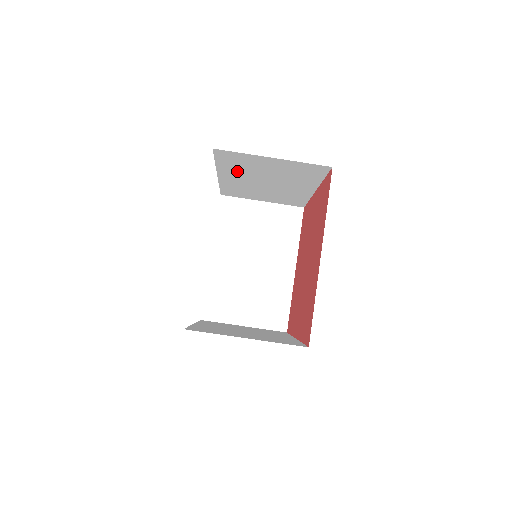
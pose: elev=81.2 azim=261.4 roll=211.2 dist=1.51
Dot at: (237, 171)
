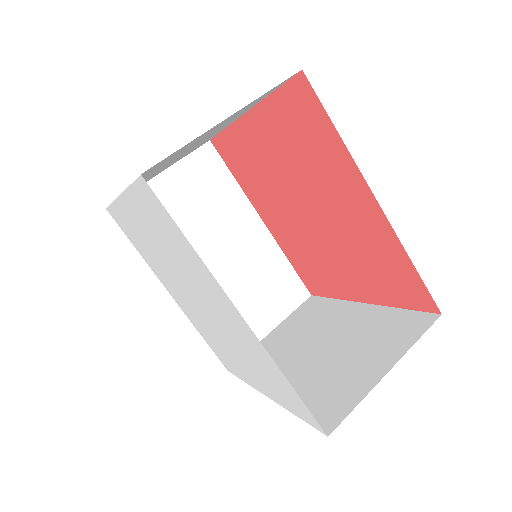
Dot at: occluded
